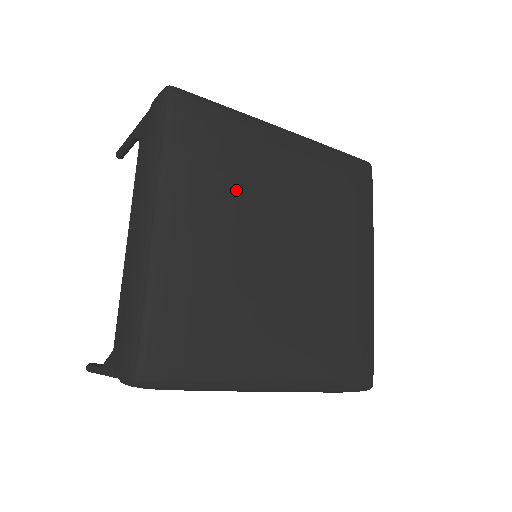
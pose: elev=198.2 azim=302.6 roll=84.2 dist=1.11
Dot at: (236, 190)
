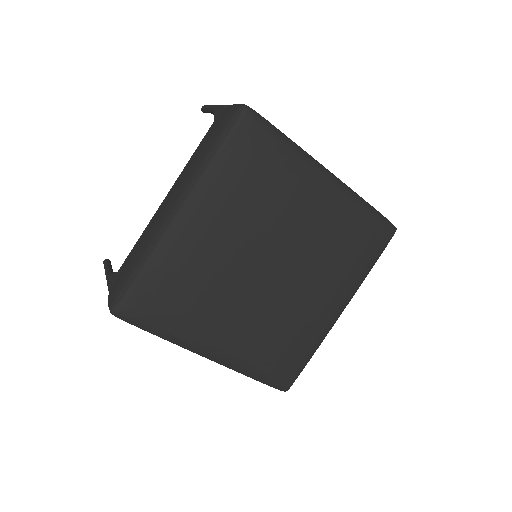
Dot at: (254, 213)
